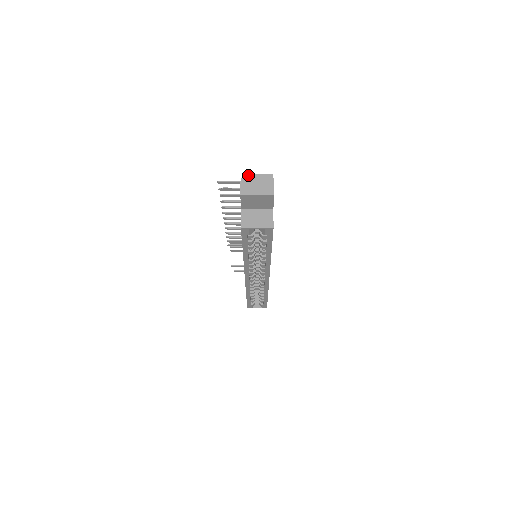
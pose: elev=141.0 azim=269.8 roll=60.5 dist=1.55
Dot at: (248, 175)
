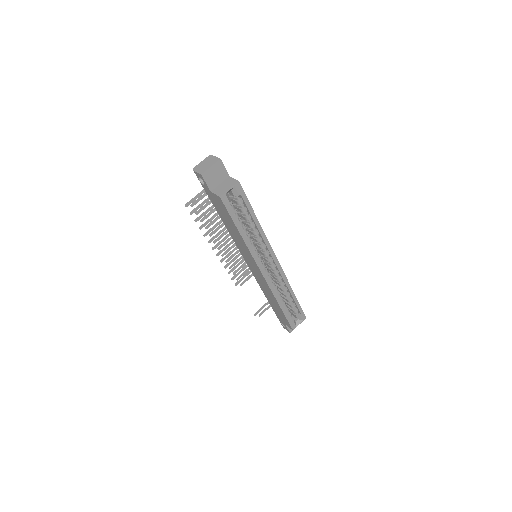
Dot at: (196, 166)
